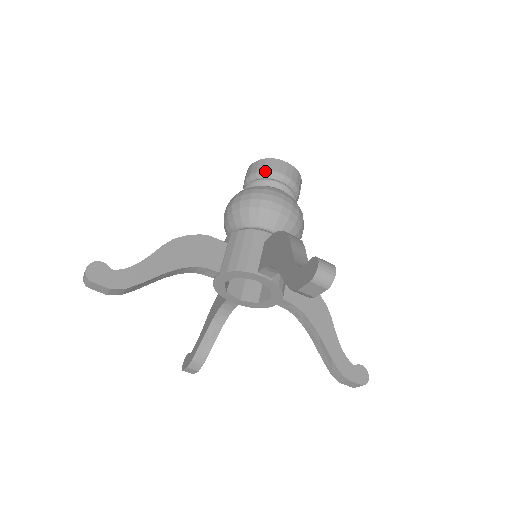
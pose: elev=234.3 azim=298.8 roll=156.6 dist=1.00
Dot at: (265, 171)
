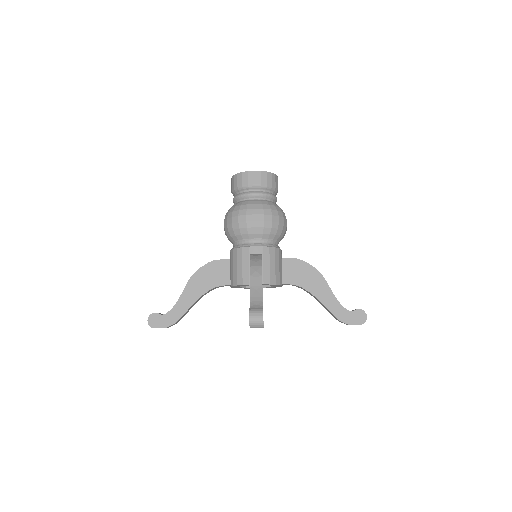
Dot at: (239, 187)
